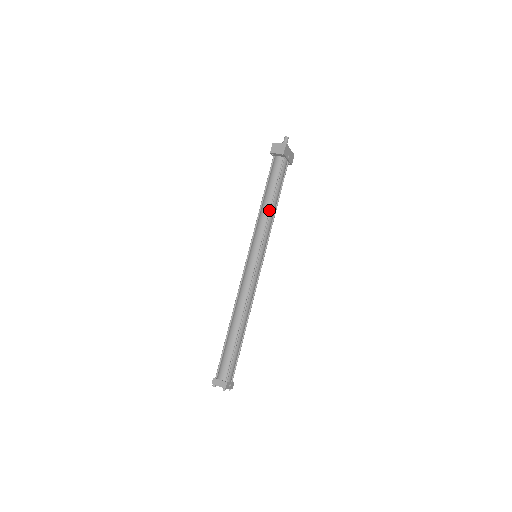
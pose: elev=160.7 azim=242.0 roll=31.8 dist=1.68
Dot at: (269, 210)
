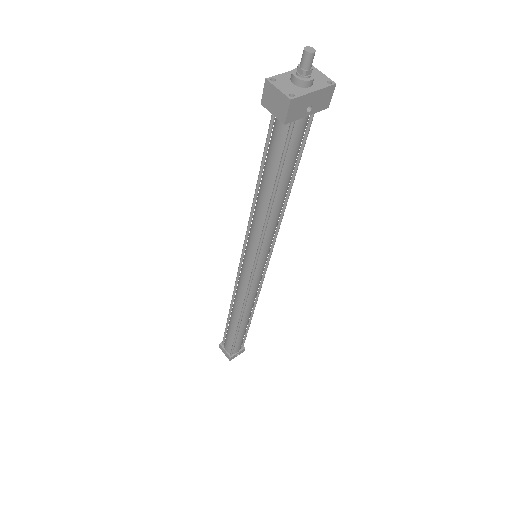
Dot at: (266, 212)
